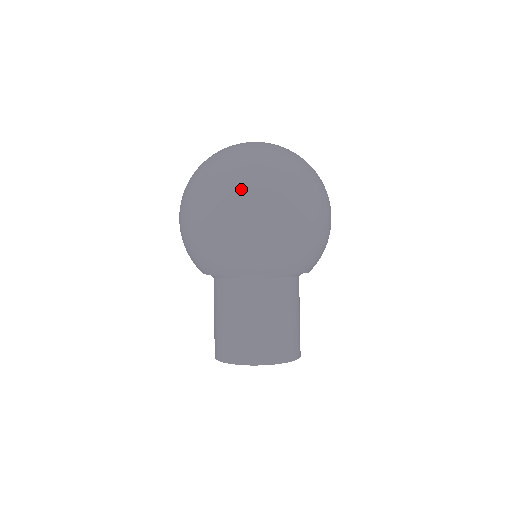
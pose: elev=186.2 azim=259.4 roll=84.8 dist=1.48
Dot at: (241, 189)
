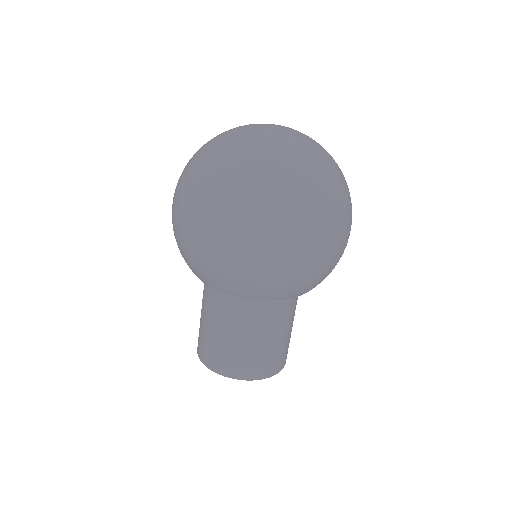
Dot at: (337, 218)
